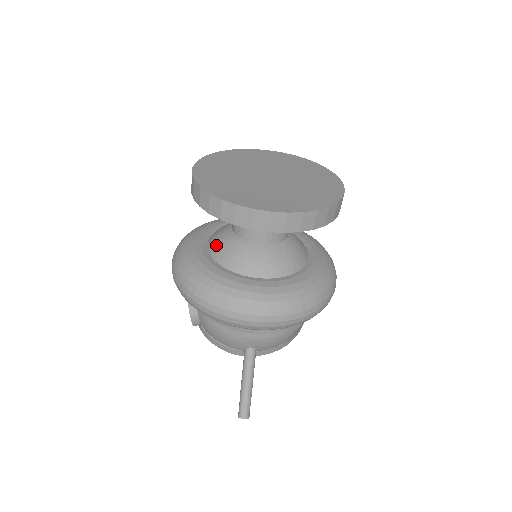
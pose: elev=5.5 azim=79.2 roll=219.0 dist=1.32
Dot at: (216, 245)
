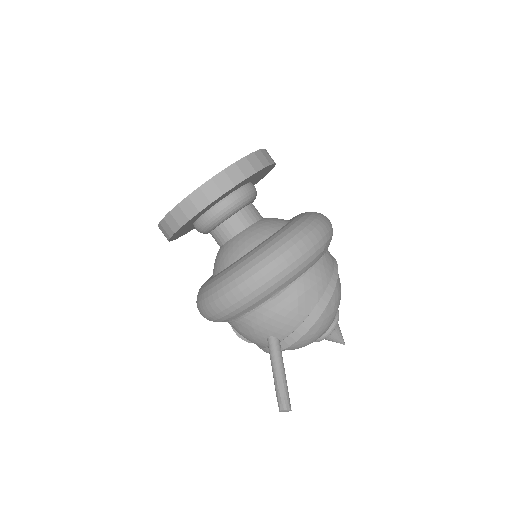
Dot at: occluded
